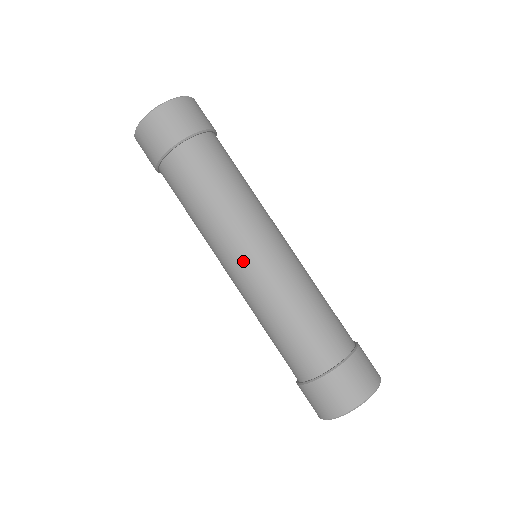
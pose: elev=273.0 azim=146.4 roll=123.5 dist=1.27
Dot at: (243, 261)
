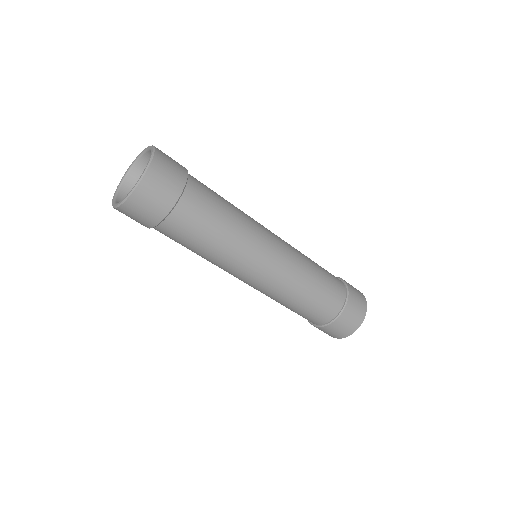
Dot at: (247, 281)
